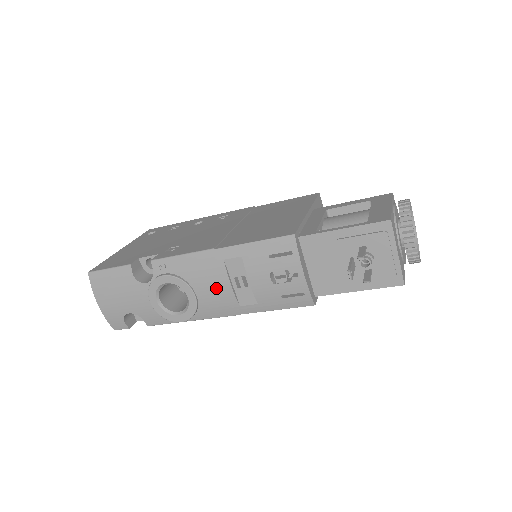
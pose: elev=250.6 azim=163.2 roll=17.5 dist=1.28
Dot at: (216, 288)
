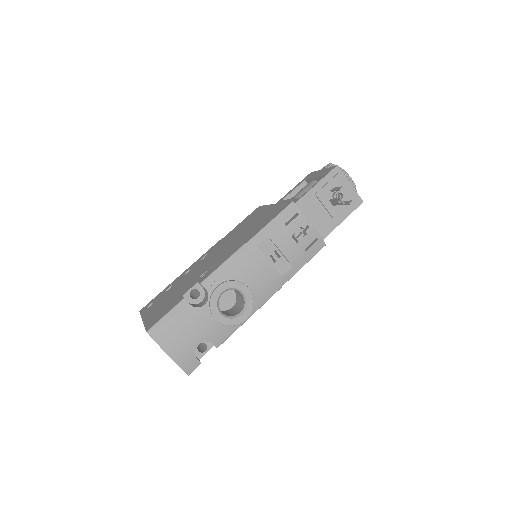
Dot at: (261, 272)
